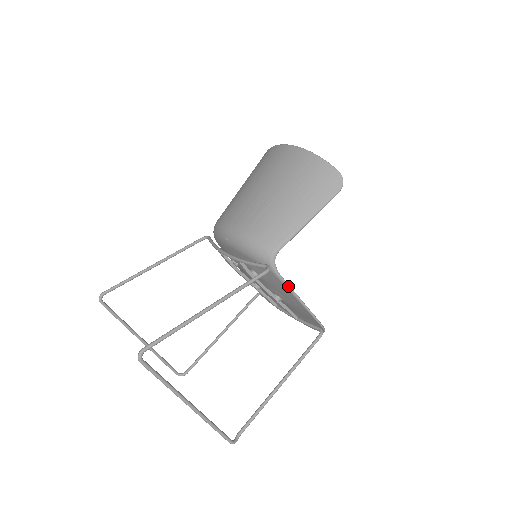
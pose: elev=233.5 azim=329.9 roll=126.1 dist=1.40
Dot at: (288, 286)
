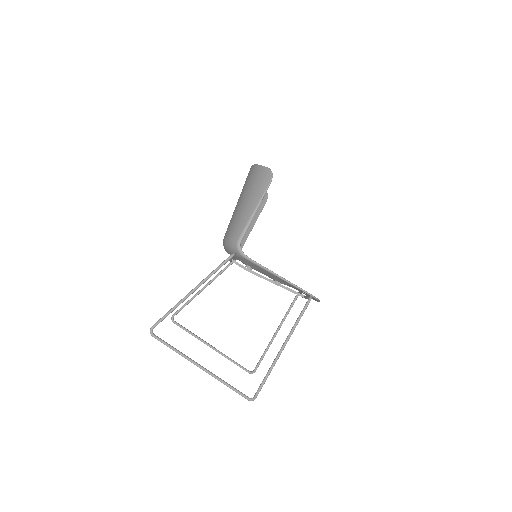
Dot at: (260, 265)
